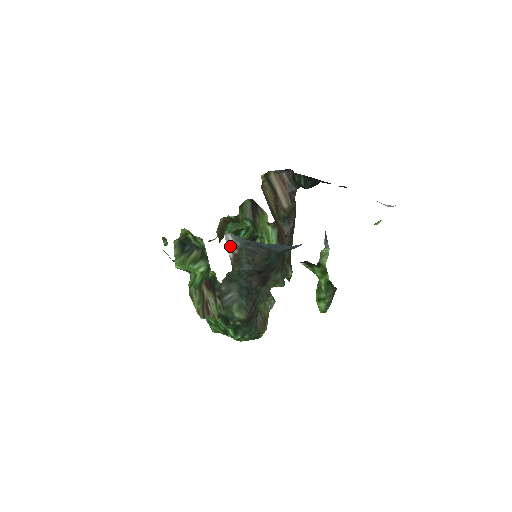
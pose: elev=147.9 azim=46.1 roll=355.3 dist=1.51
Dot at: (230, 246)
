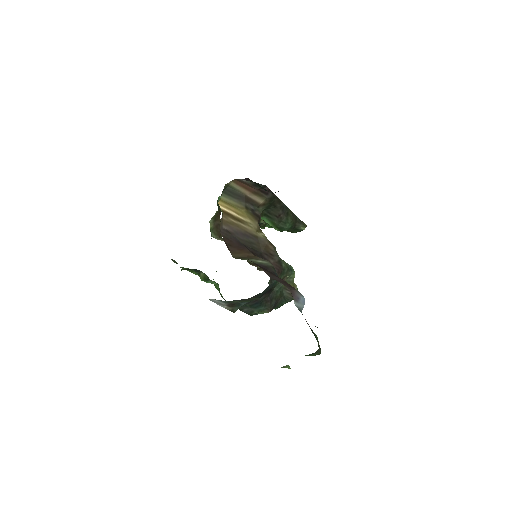
Dot at: (219, 304)
